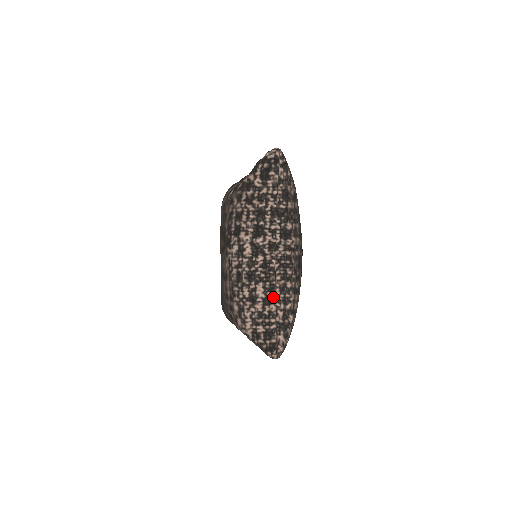
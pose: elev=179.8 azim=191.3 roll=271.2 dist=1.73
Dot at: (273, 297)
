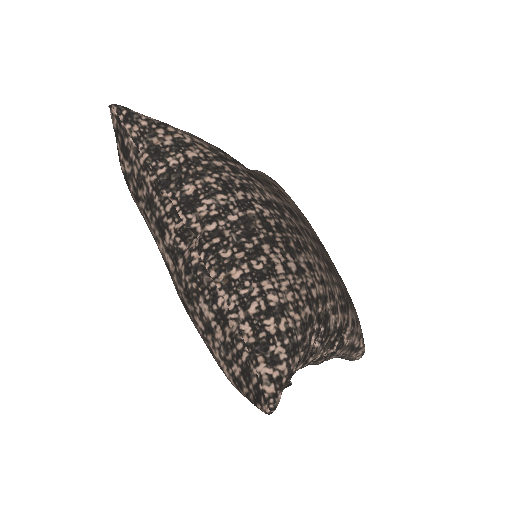
Dot at: (223, 308)
